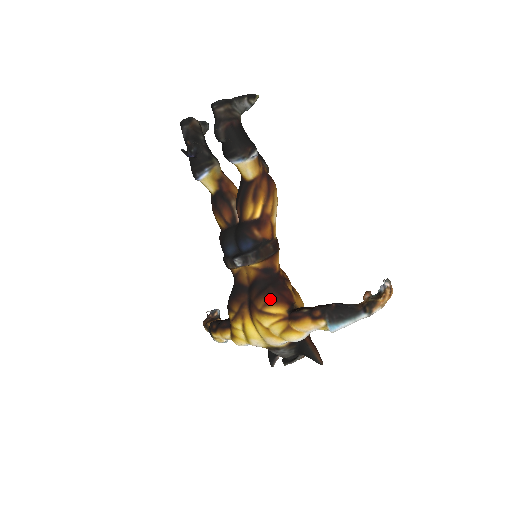
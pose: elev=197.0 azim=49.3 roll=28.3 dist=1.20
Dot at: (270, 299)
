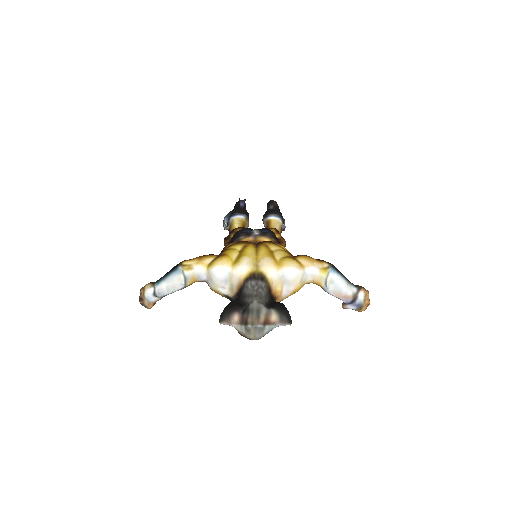
Dot at: occluded
